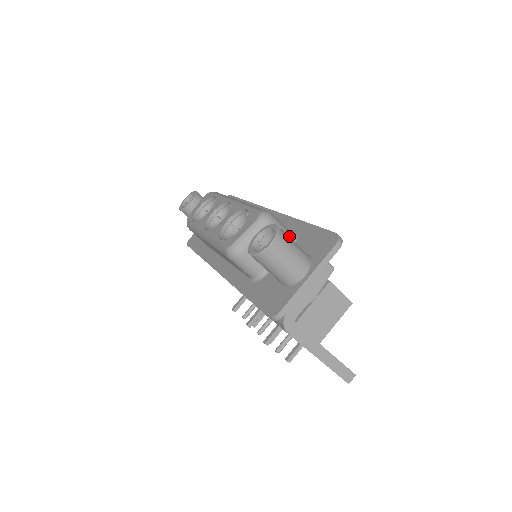
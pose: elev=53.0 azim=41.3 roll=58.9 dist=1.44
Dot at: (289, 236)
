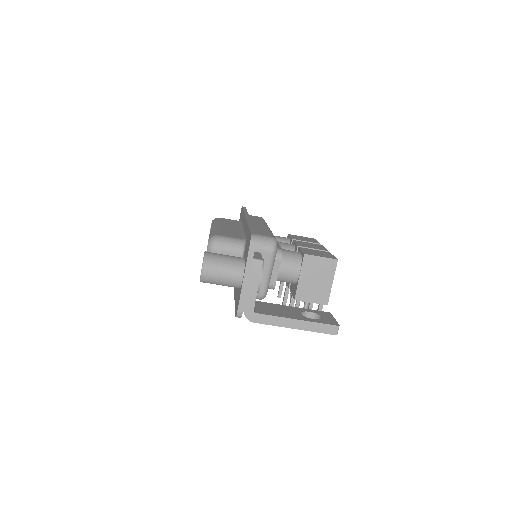
Dot at: (238, 245)
